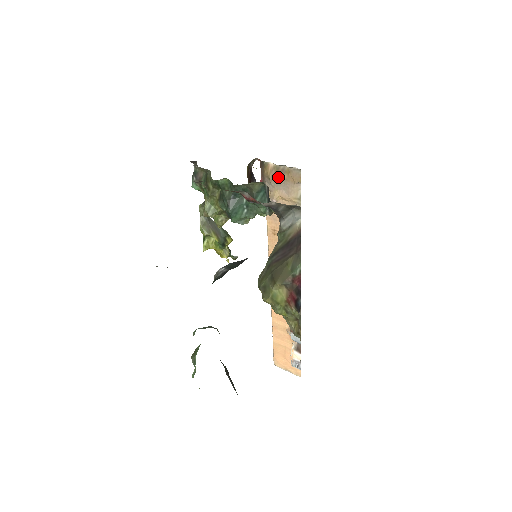
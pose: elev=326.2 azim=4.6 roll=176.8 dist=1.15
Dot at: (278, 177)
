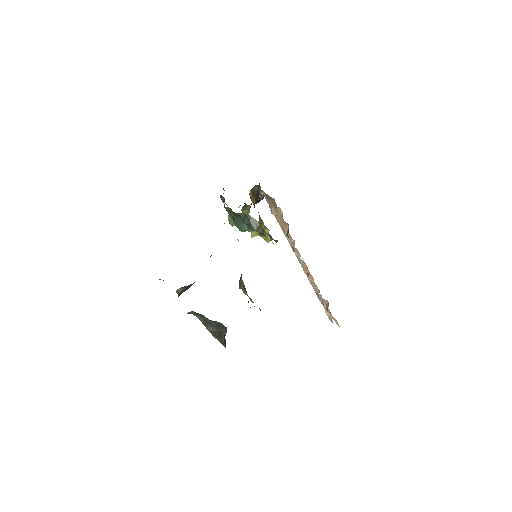
Dot at: (269, 200)
